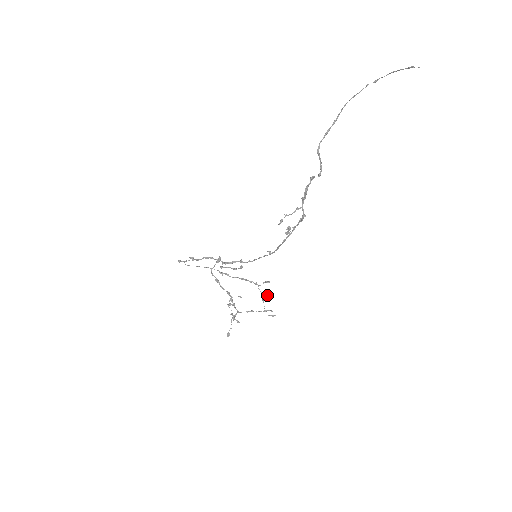
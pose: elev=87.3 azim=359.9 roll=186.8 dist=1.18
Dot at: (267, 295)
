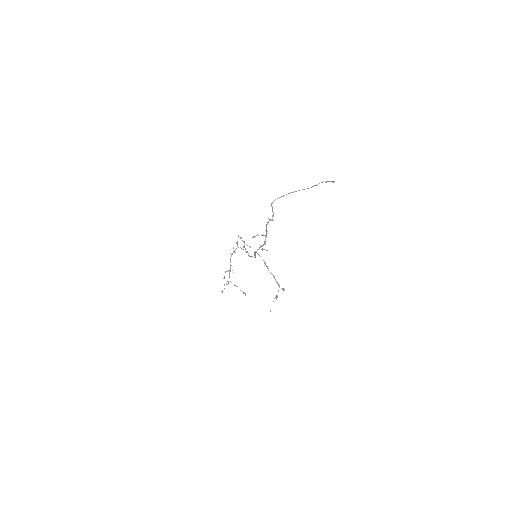
Dot at: (276, 296)
